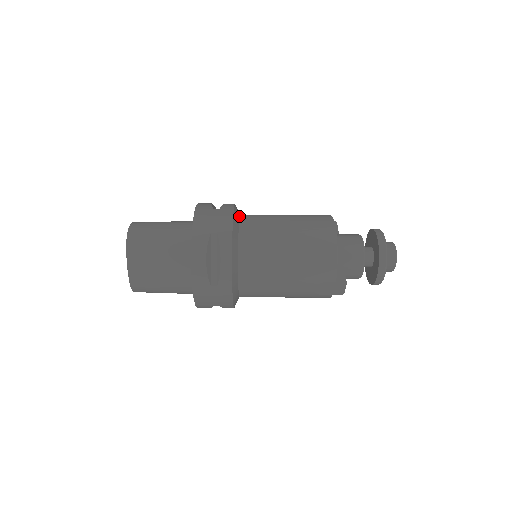
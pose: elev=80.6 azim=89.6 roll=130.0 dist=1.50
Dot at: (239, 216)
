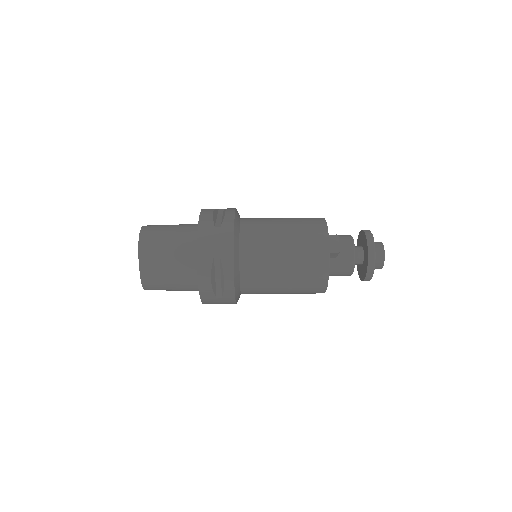
Dot at: (240, 285)
